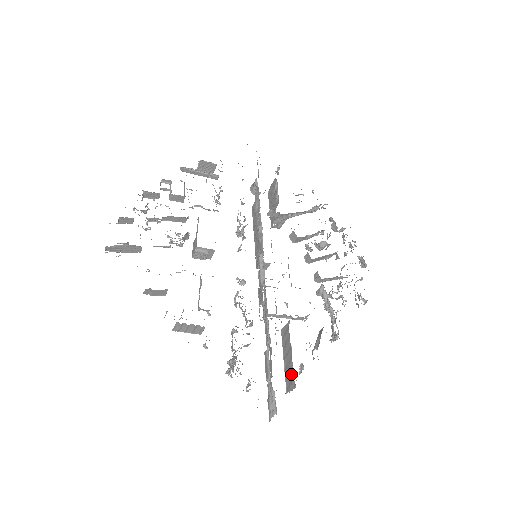
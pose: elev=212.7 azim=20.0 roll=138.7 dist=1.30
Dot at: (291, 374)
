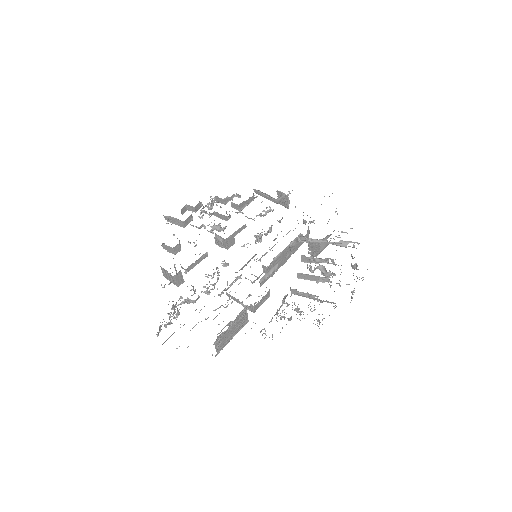
Dot at: occluded
